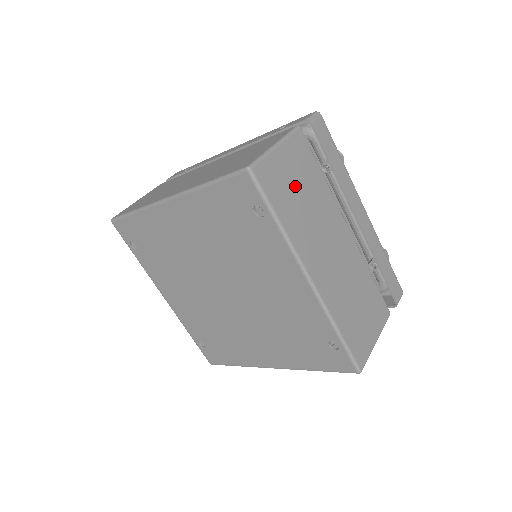
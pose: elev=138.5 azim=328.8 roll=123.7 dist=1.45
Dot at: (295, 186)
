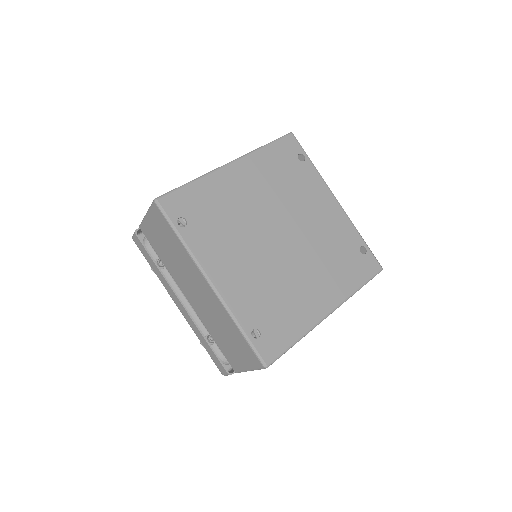
Dot at: occluded
